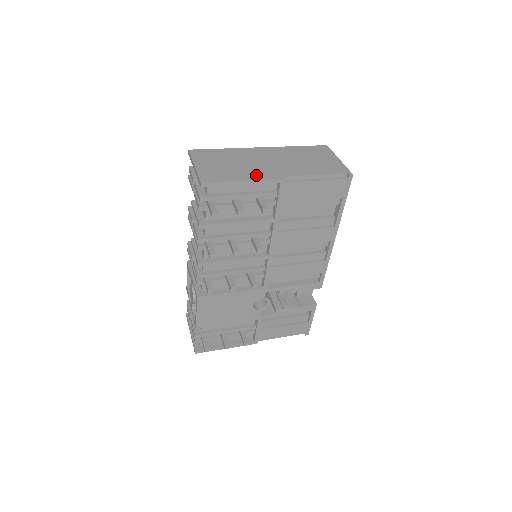
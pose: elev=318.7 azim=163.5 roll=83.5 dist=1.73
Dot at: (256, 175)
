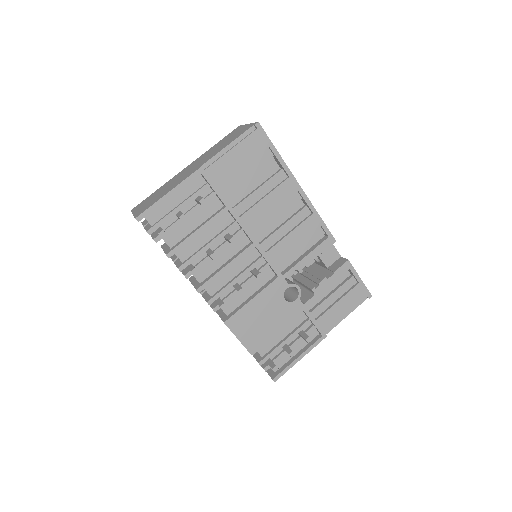
Dot at: (178, 182)
